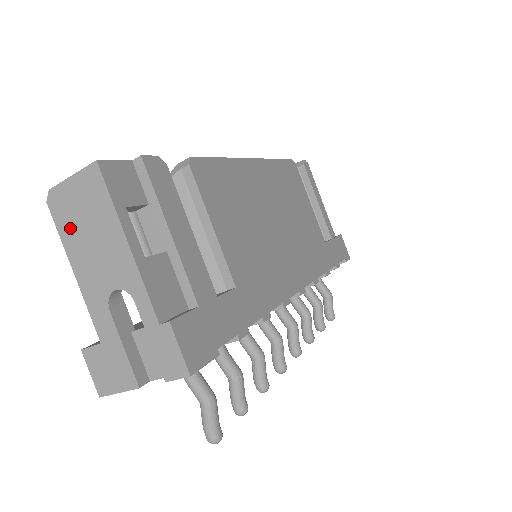
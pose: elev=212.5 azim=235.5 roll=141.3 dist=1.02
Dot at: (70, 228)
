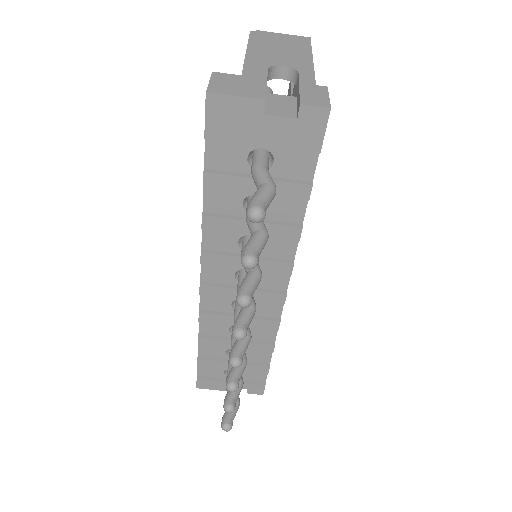
Dot at: (263, 42)
